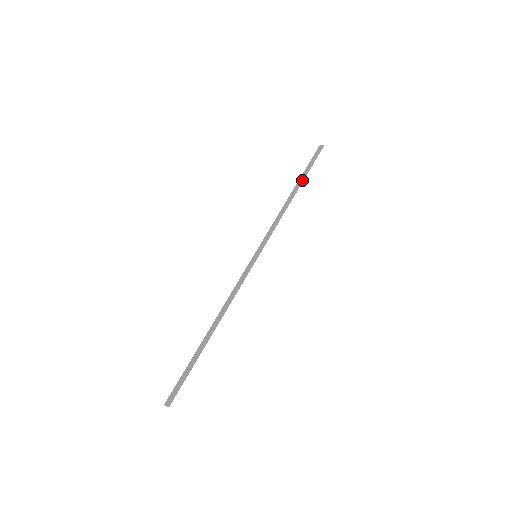
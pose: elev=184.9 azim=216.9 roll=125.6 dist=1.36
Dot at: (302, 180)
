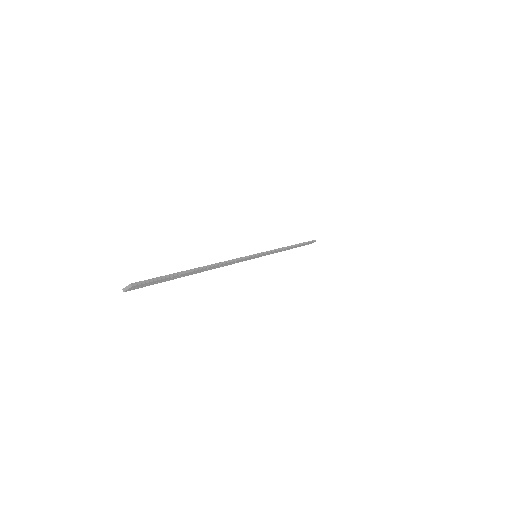
Dot at: (299, 244)
